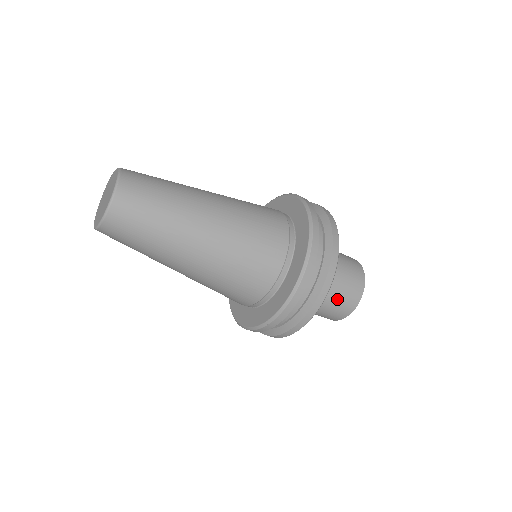
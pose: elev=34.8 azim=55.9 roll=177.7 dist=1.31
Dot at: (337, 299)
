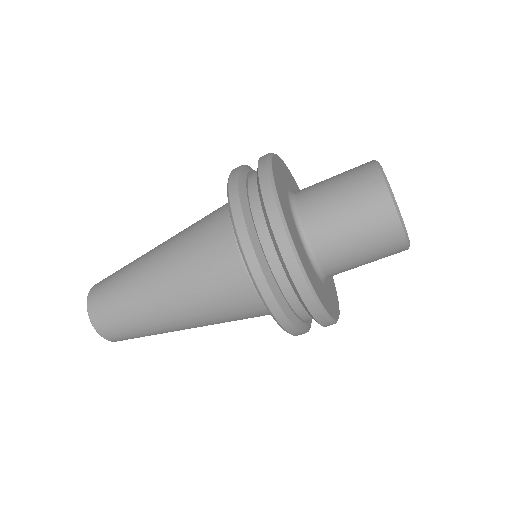
Dot at: (345, 192)
